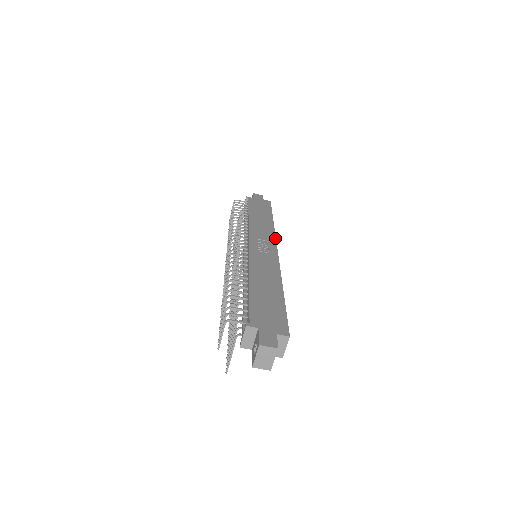
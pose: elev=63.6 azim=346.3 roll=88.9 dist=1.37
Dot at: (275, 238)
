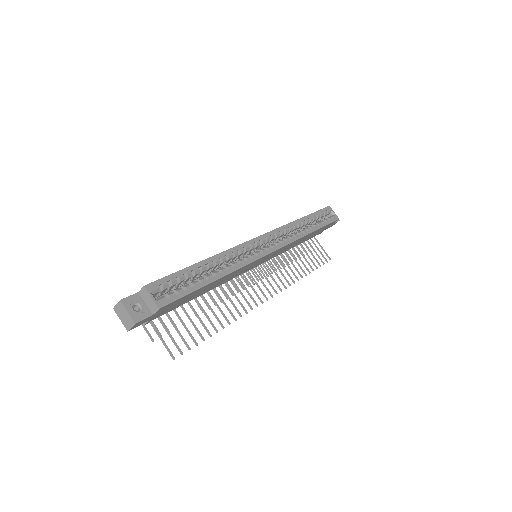
Dot at: (275, 229)
